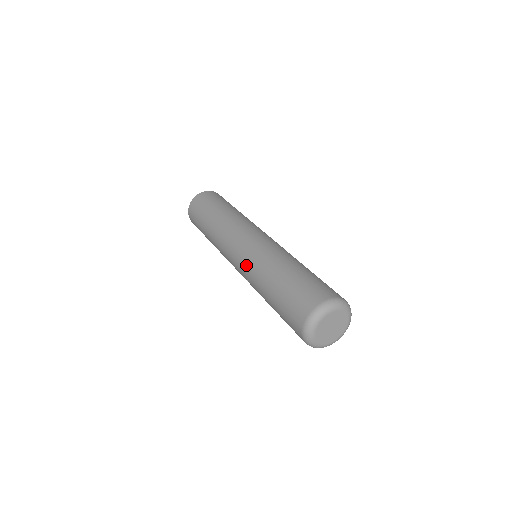
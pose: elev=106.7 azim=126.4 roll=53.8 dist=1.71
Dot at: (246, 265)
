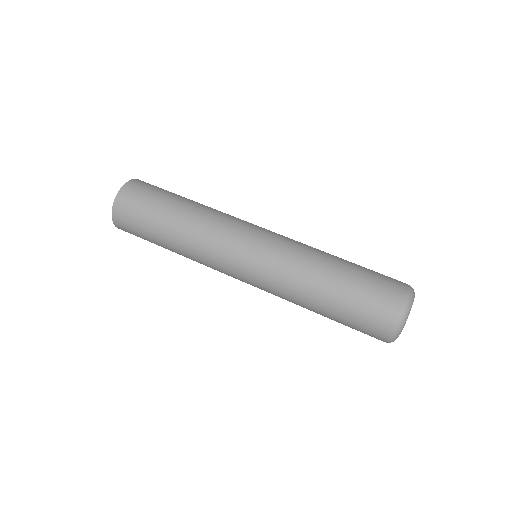
Dot at: (268, 288)
